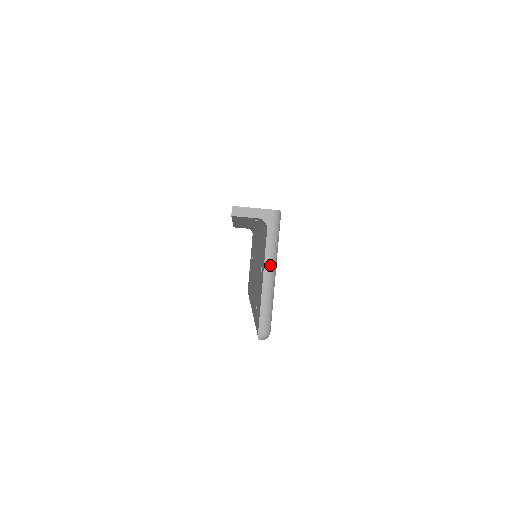
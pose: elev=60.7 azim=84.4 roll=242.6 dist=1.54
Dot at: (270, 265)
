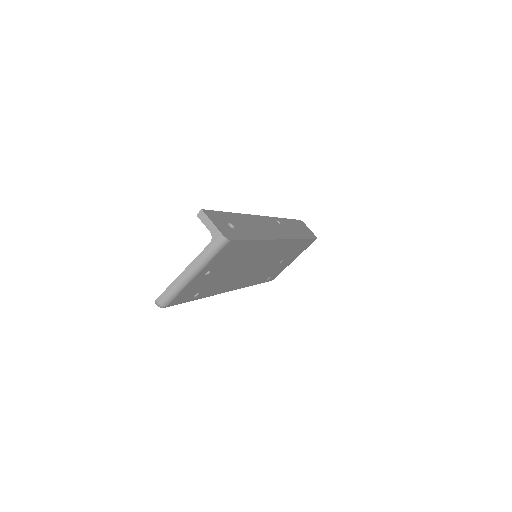
Dot at: (194, 267)
